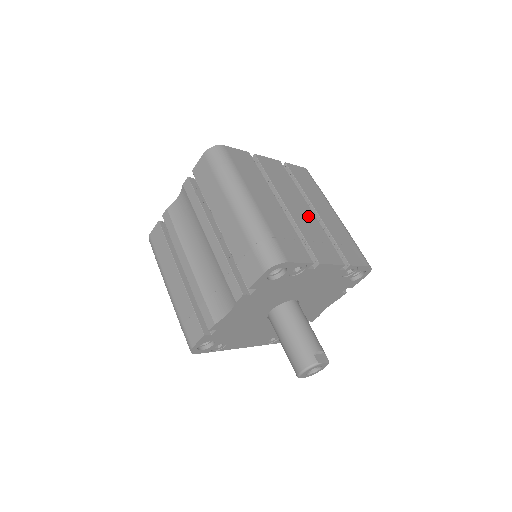
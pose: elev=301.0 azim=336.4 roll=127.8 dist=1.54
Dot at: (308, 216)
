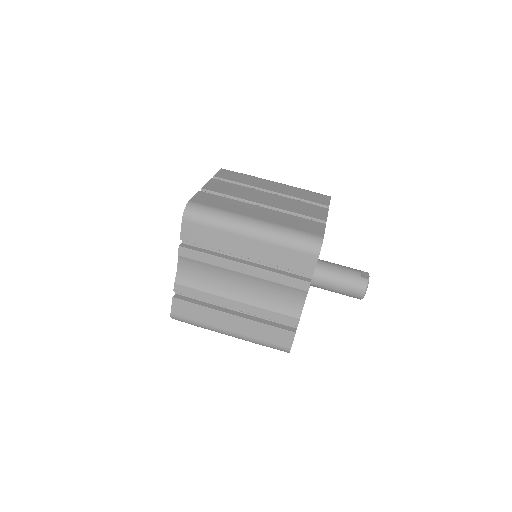
Dot at: (277, 199)
